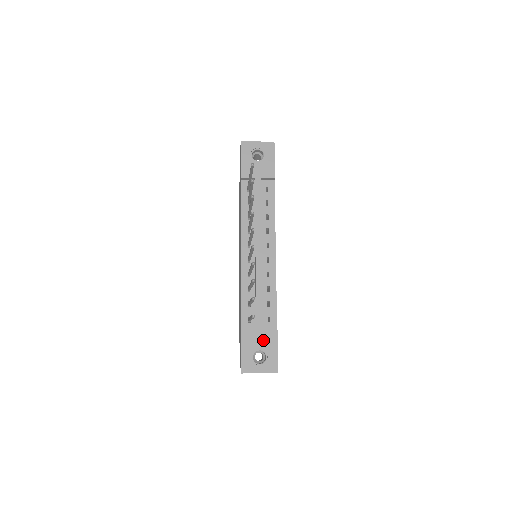
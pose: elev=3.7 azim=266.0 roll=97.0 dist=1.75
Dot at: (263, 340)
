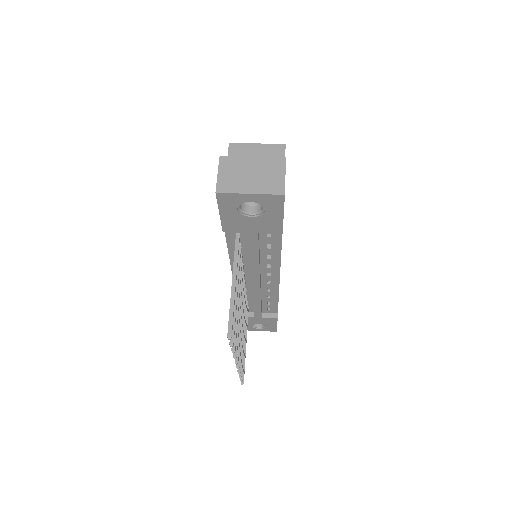
Dot at: (262, 321)
